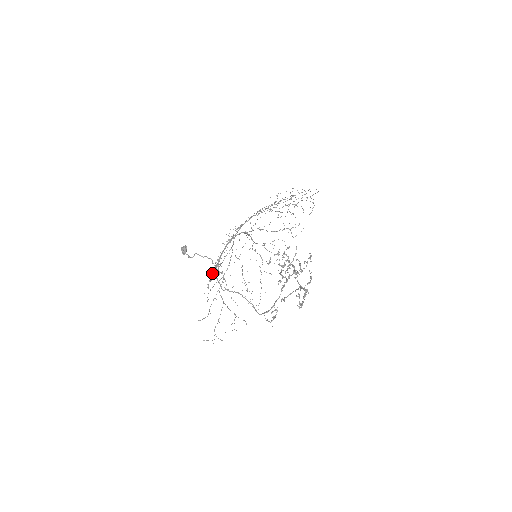
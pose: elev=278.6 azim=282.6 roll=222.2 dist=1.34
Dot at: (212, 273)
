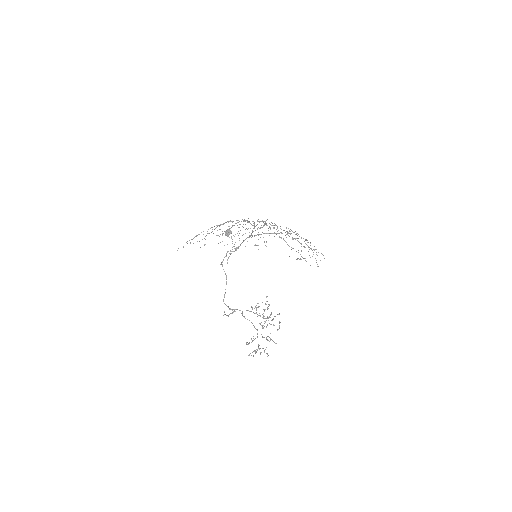
Dot at: occluded
